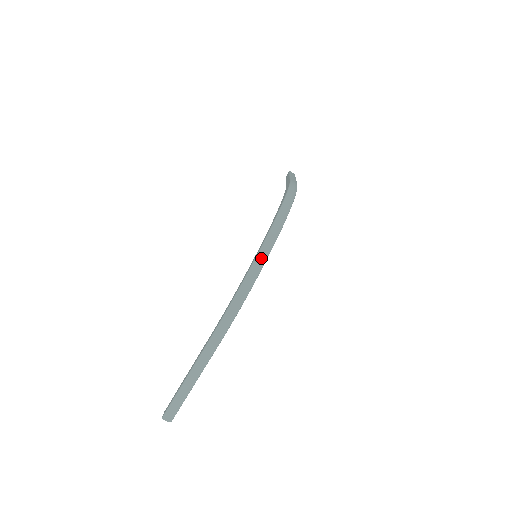
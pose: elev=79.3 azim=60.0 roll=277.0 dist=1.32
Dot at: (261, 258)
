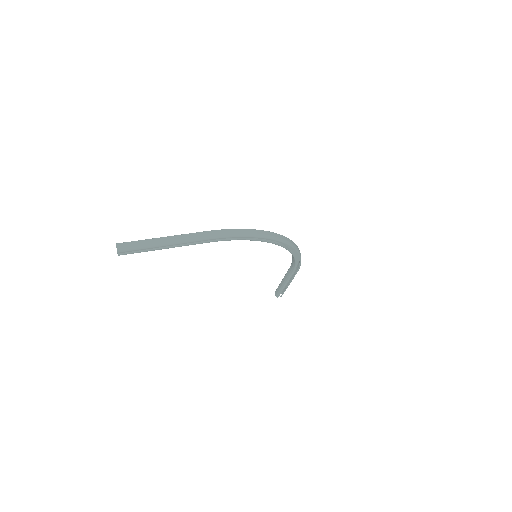
Dot at: (276, 235)
